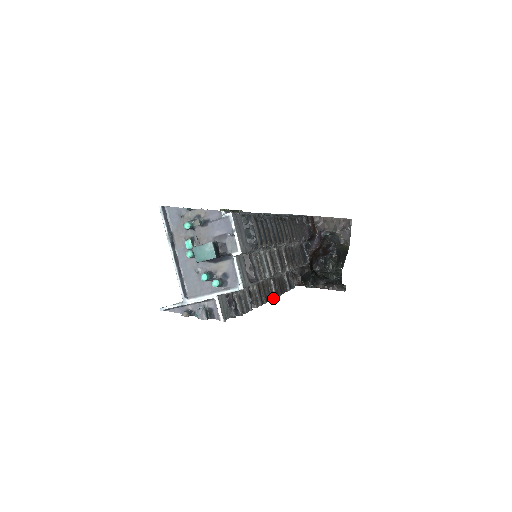
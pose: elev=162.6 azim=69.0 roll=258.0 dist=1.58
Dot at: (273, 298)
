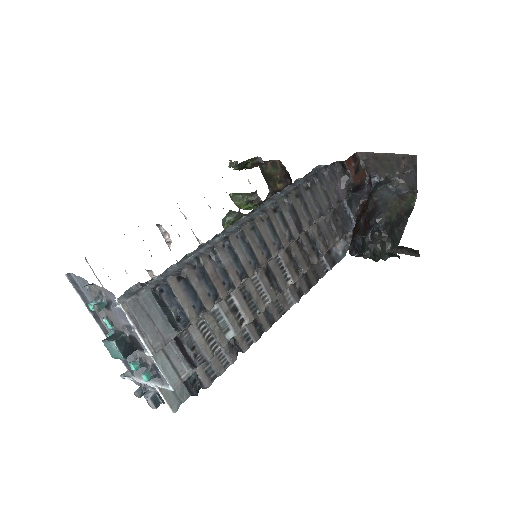
Dot at: (288, 308)
